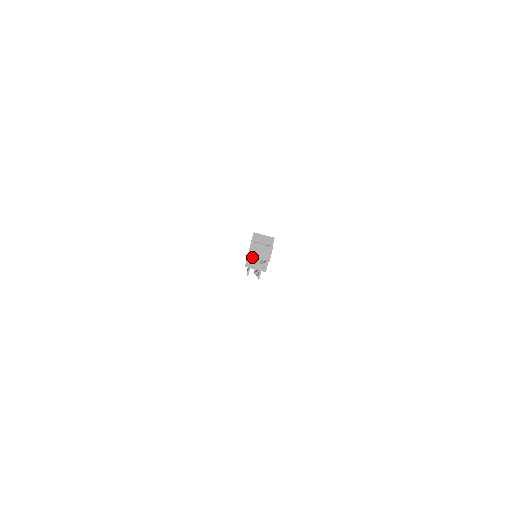
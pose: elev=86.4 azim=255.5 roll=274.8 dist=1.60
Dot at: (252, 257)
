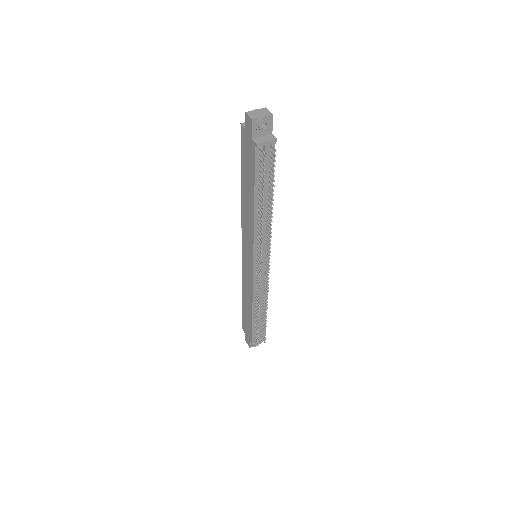
Dot at: (256, 118)
